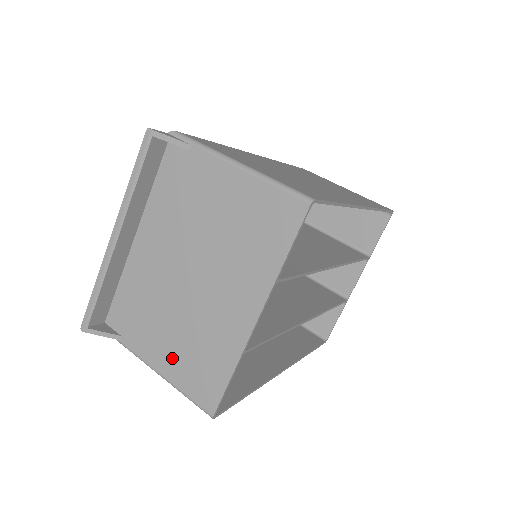
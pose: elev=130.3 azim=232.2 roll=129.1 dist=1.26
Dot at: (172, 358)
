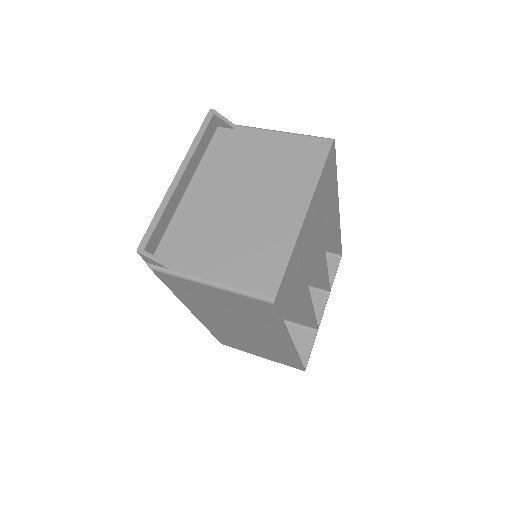
Dot at: (228, 265)
